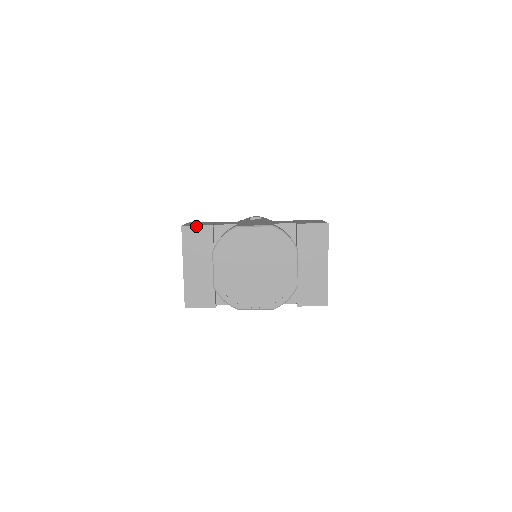
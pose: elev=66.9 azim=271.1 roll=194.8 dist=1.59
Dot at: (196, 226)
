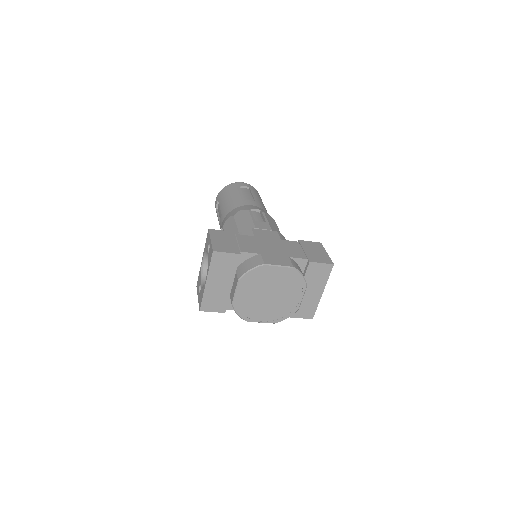
Dot at: (226, 253)
